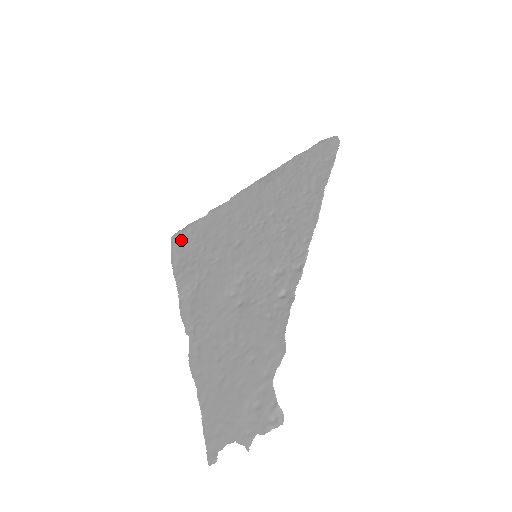
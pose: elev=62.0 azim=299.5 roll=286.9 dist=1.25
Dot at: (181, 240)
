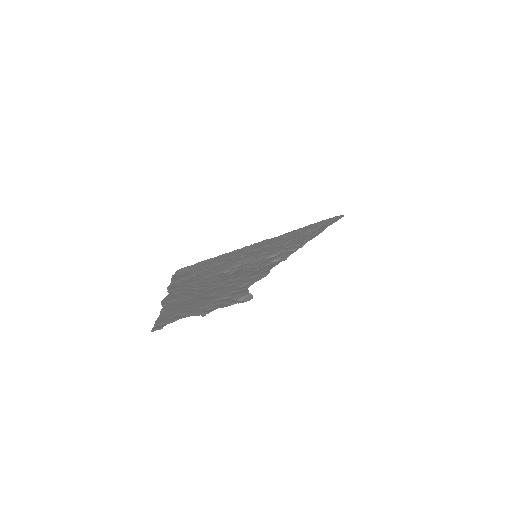
Dot at: (187, 268)
